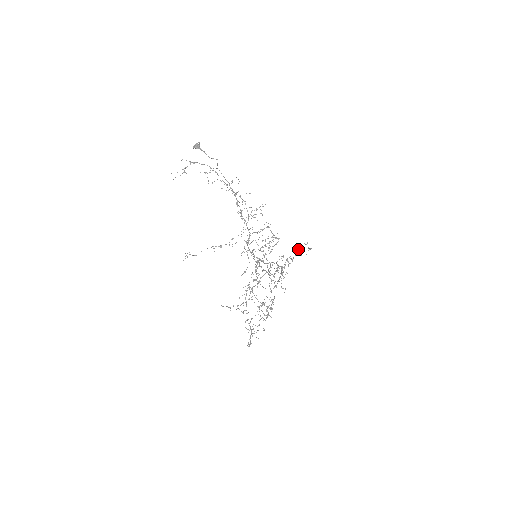
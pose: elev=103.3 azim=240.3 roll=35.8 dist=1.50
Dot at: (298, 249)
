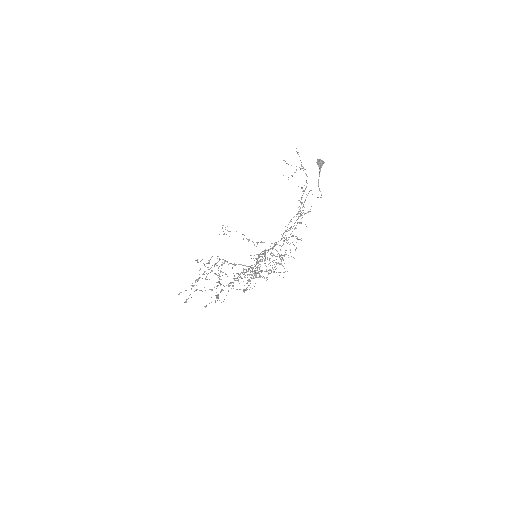
Dot at: occluded
